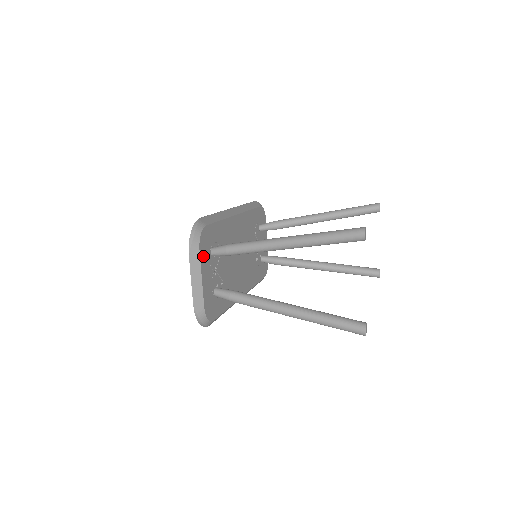
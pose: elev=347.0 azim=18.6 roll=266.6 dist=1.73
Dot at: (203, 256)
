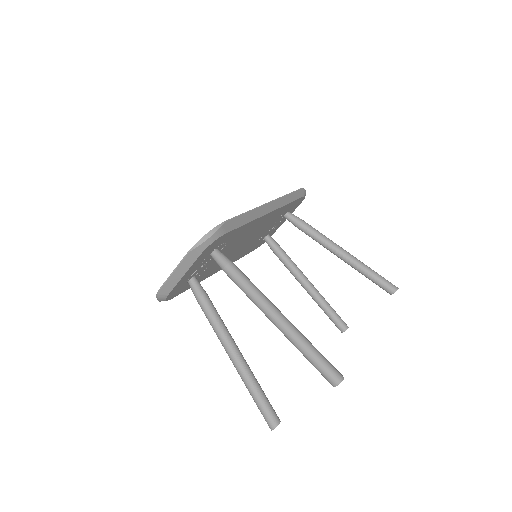
Dot at: (200, 258)
